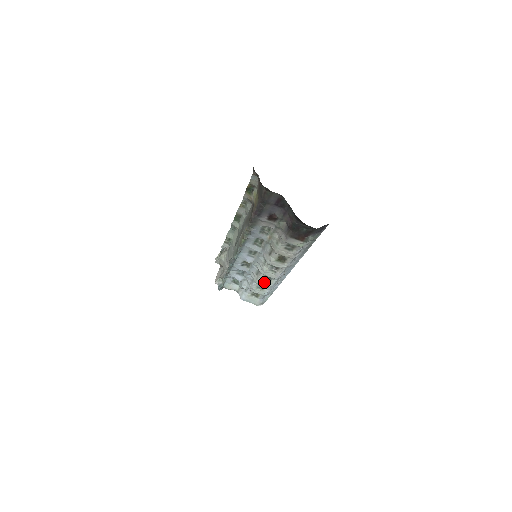
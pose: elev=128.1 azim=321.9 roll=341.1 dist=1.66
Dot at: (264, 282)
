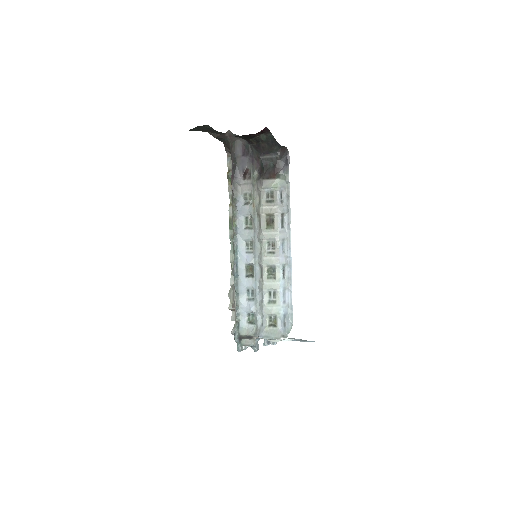
Dot at: (271, 282)
